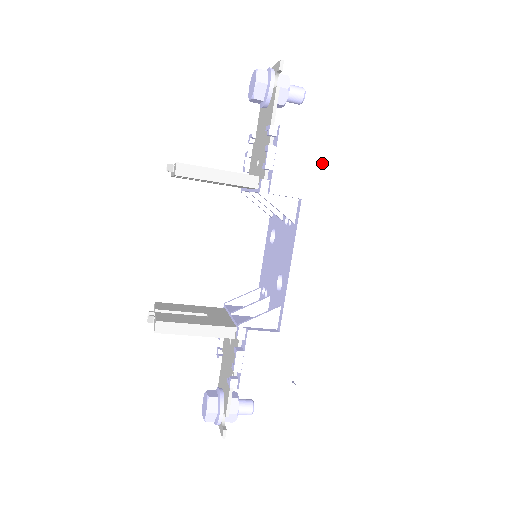
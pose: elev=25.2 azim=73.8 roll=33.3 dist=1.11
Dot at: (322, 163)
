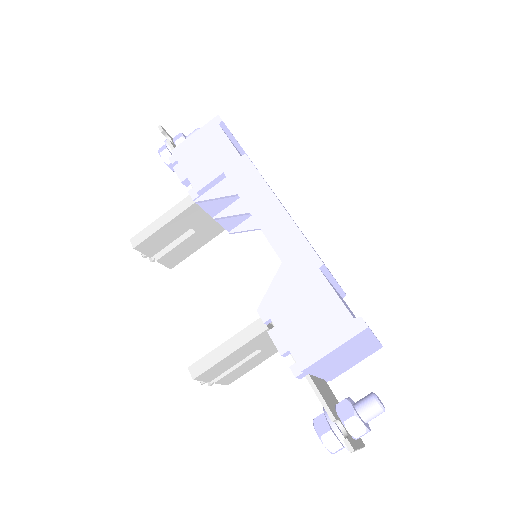
Dot at: (219, 139)
